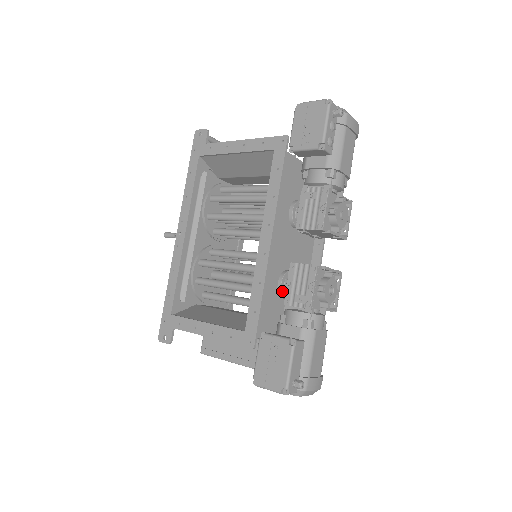
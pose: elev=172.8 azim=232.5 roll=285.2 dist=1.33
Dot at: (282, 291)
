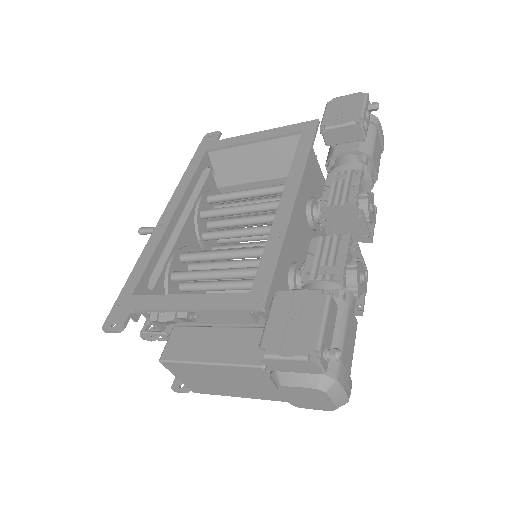
Dot at: (294, 279)
